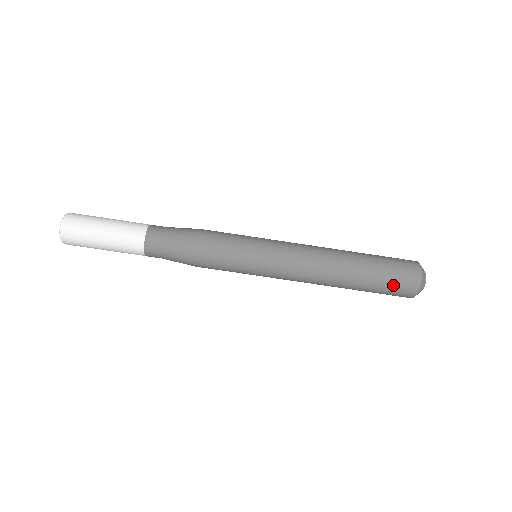
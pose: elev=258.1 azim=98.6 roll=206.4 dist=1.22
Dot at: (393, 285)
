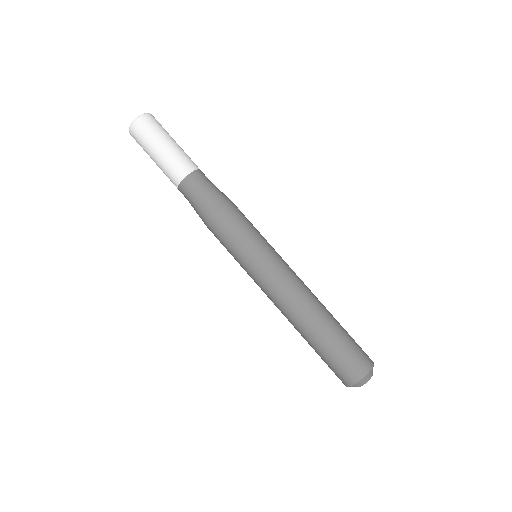
Dot at: (352, 352)
